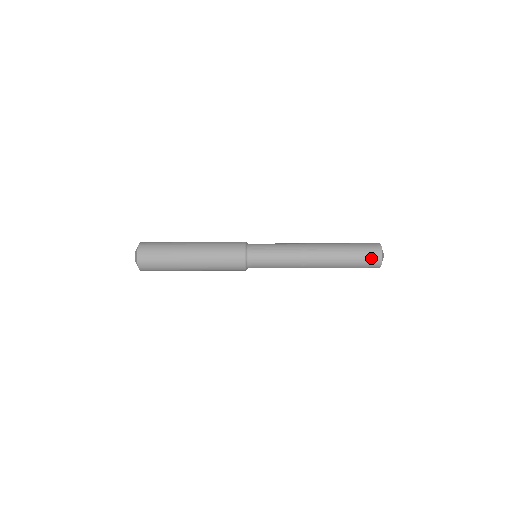
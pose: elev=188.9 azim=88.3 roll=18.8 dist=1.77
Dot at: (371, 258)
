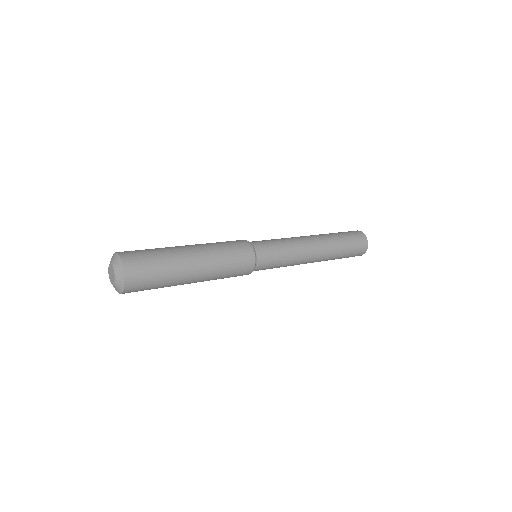
Dot at: (359, 240)
